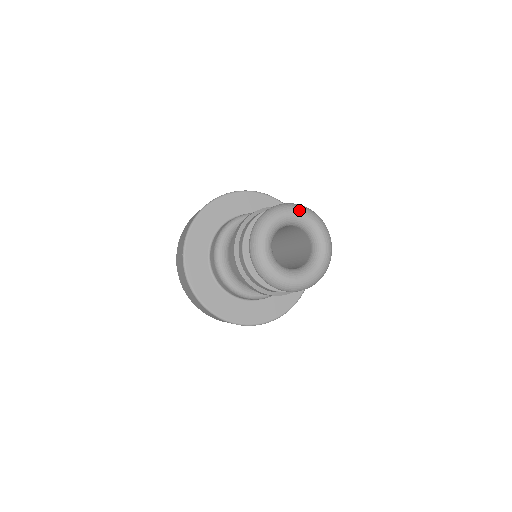
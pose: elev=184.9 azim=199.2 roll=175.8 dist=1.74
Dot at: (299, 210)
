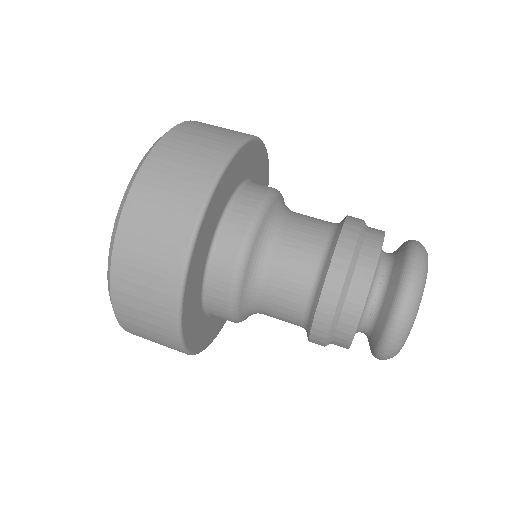
Dot at: occluded
